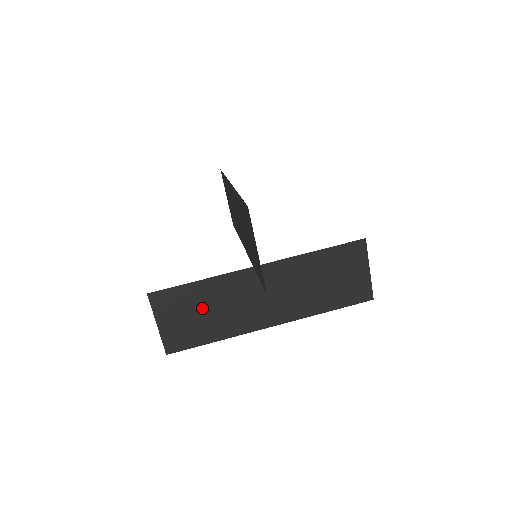
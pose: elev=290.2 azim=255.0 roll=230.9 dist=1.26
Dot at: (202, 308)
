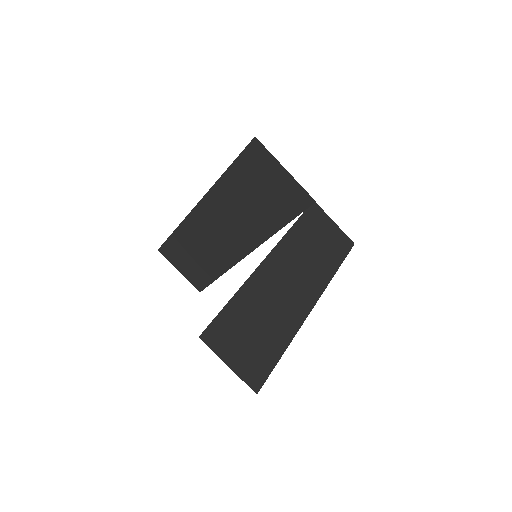
Dot at: (252, 323)
